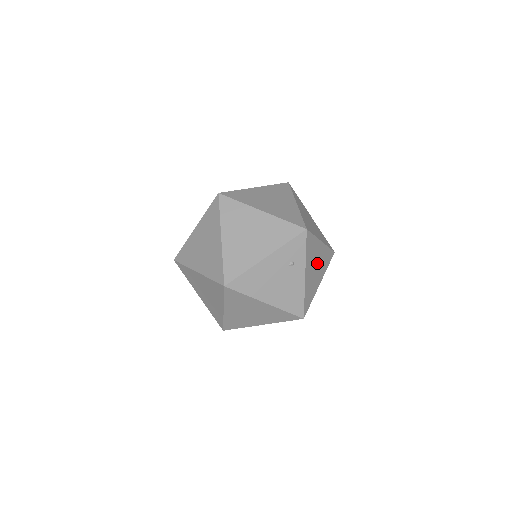
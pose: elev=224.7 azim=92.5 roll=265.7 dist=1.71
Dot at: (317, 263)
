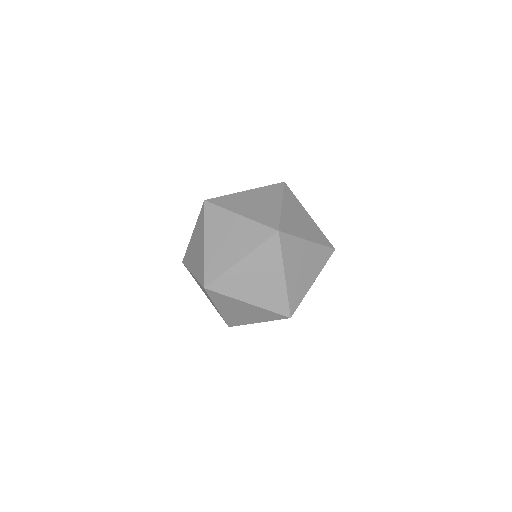
Dot at: occluded
